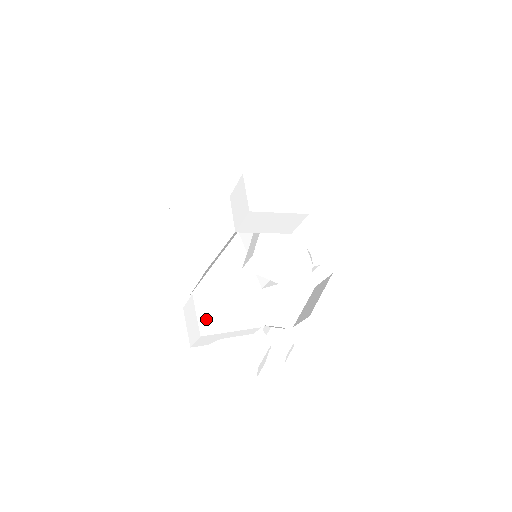
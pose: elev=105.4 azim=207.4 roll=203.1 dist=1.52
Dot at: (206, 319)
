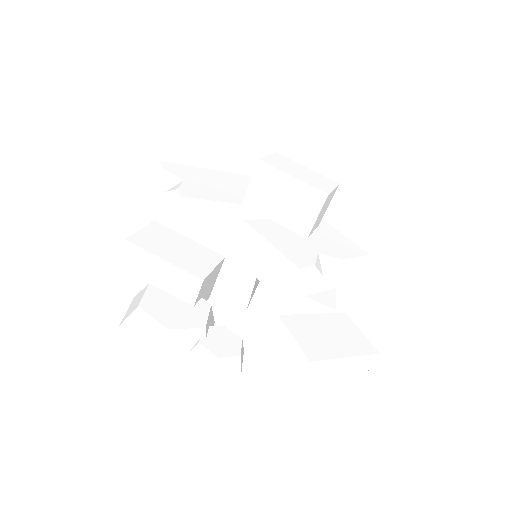
Dot at: (147, 237)
